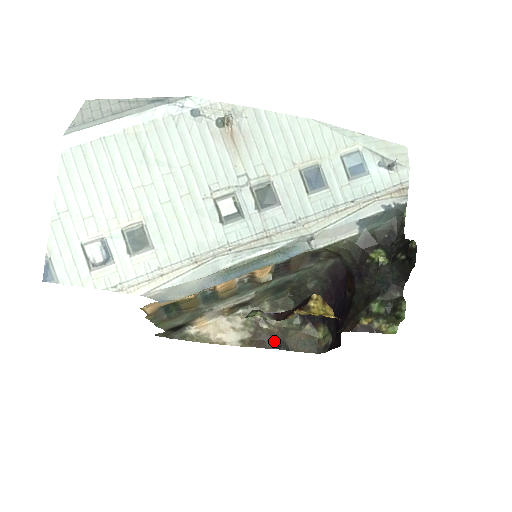
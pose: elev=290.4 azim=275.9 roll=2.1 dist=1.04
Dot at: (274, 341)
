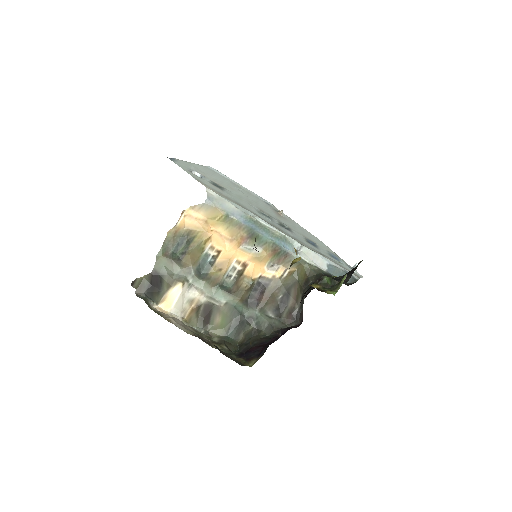
Dot at: occluded
